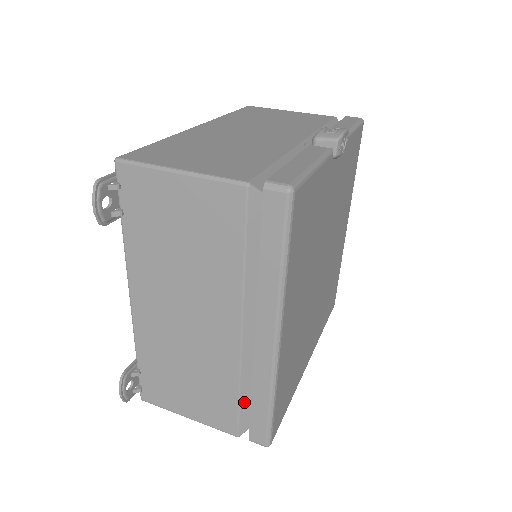
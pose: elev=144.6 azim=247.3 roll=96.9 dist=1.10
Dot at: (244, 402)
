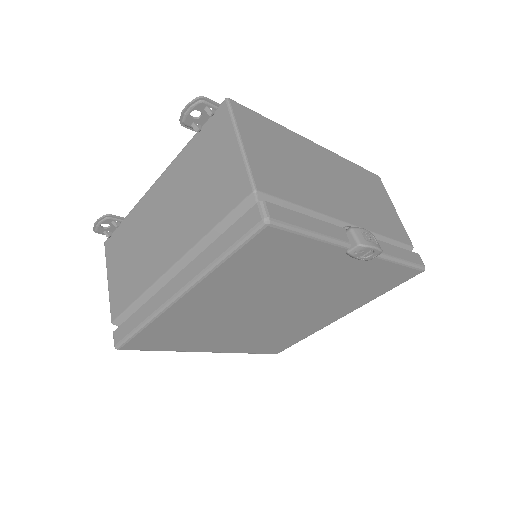
Dot at: (134, 309)
